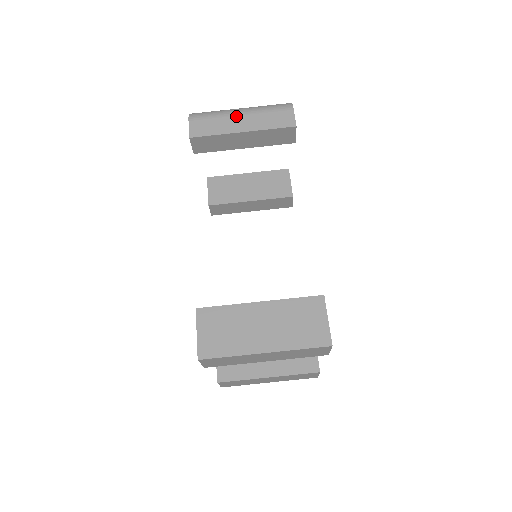
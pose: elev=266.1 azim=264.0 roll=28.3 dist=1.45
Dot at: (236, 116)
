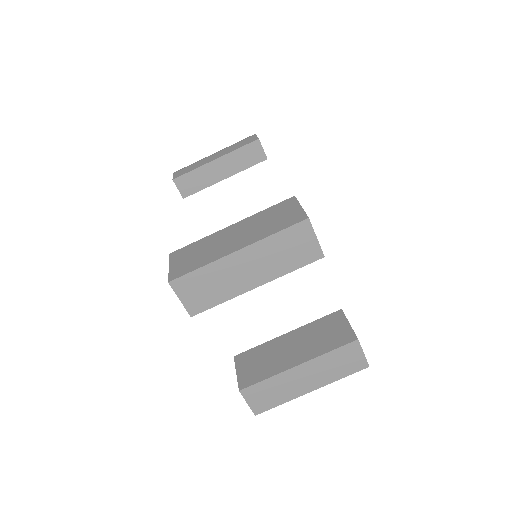
Dot at: (210, 156)
